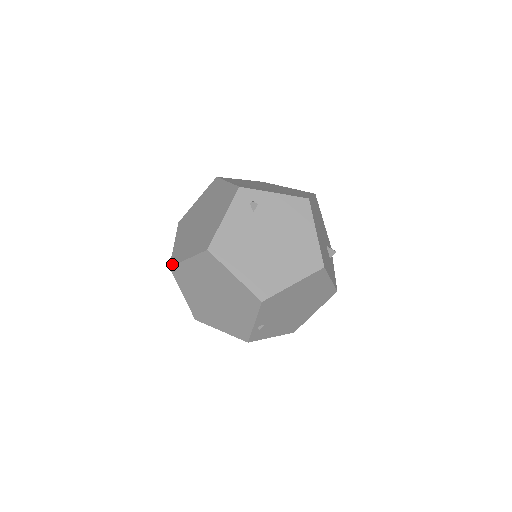
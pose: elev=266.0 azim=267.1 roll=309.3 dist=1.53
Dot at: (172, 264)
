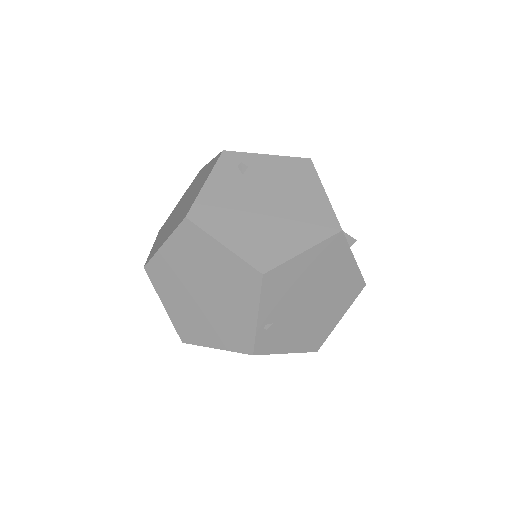
Dot at: (147, 262)
